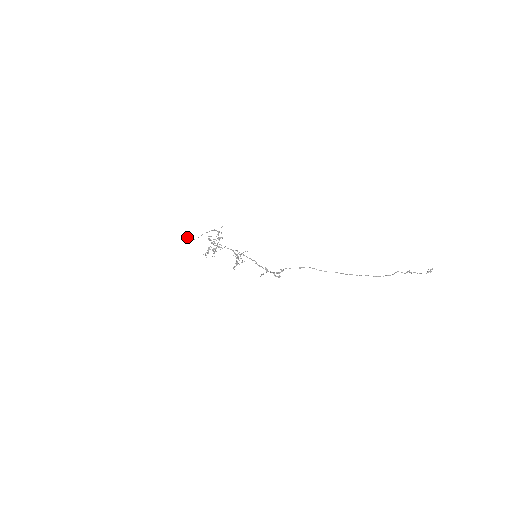
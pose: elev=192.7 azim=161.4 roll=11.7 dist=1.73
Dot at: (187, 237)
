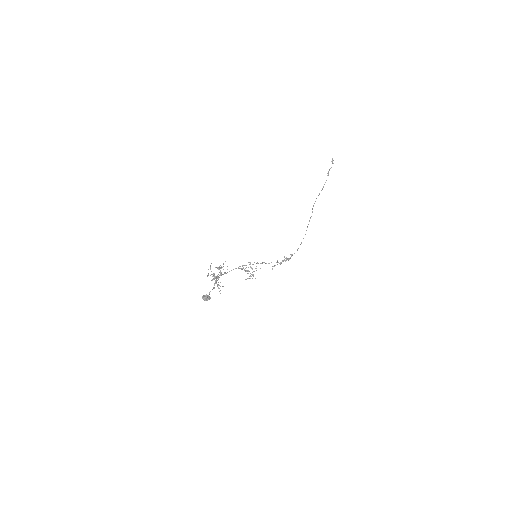
Dot at: (208, 297)
